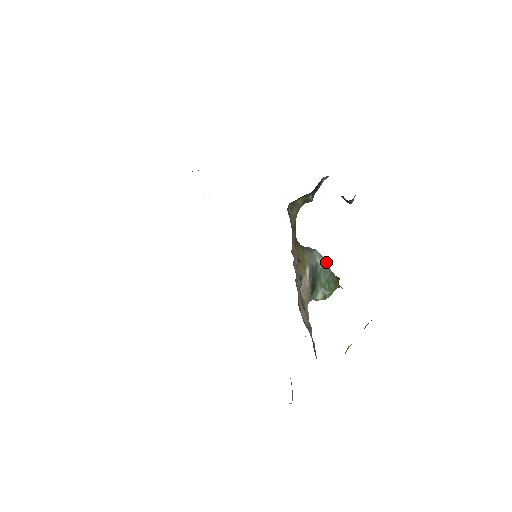
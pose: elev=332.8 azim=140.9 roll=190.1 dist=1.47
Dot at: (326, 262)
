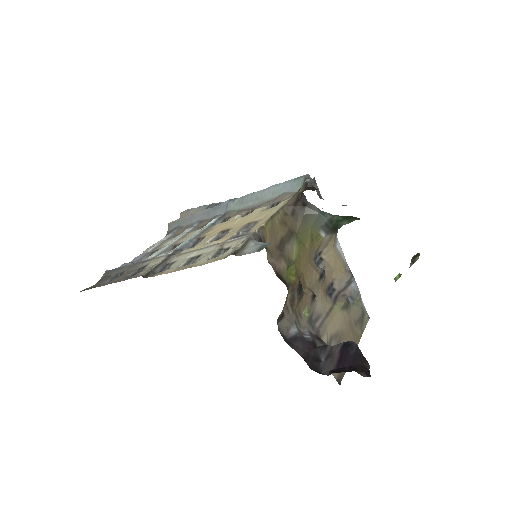
Dot at: occluded
